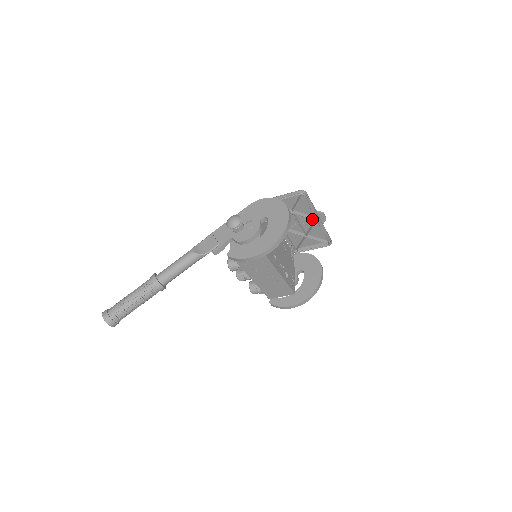
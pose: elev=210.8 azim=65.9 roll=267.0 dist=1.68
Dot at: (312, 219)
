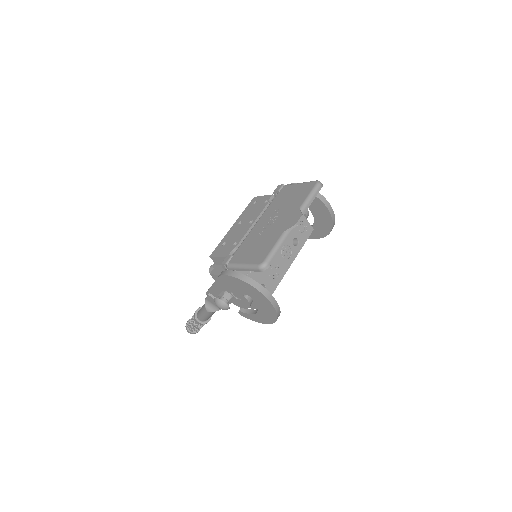
Dot at: occluded
